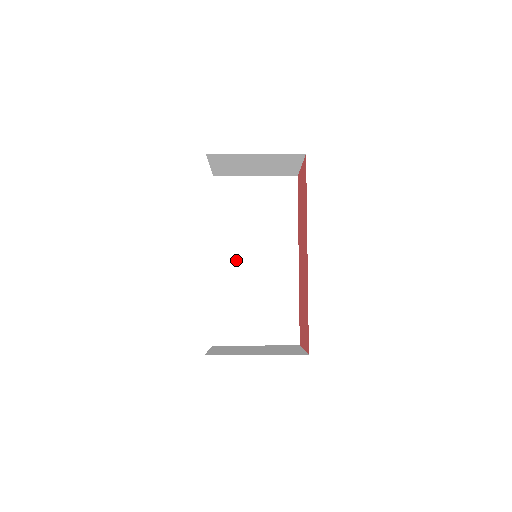
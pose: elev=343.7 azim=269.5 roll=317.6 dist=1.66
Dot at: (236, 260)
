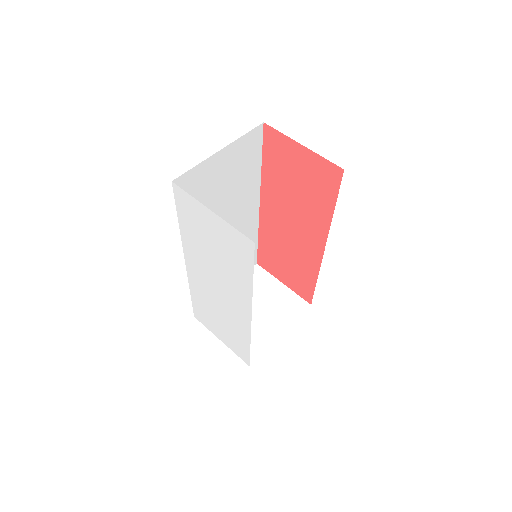
Dot at: occluded
